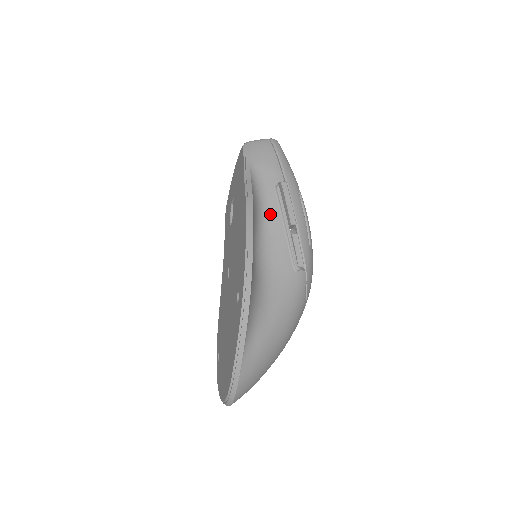
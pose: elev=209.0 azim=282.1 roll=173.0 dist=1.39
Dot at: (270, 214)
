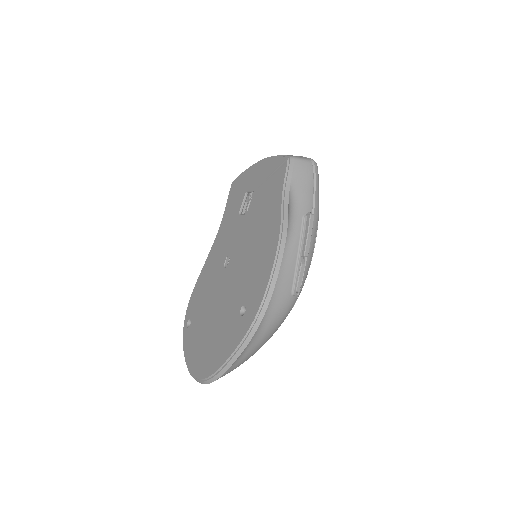
Dot at: (291, 241)
